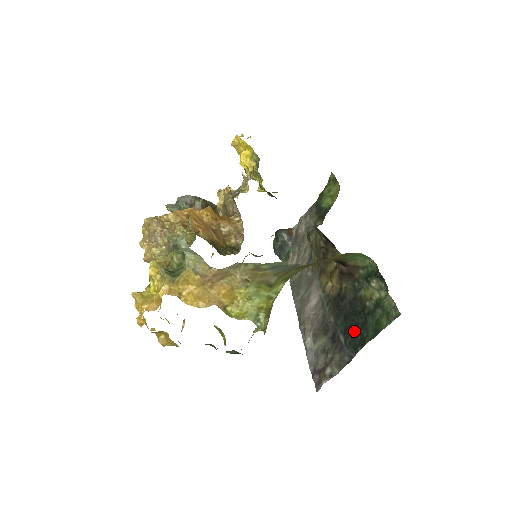
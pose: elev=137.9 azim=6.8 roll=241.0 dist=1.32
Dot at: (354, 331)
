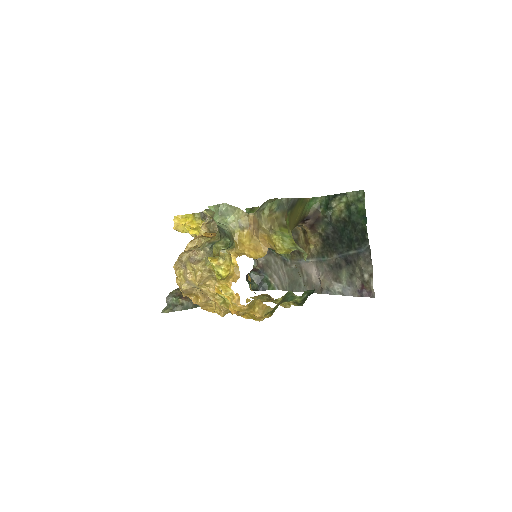
Dot at: (353, 236)
